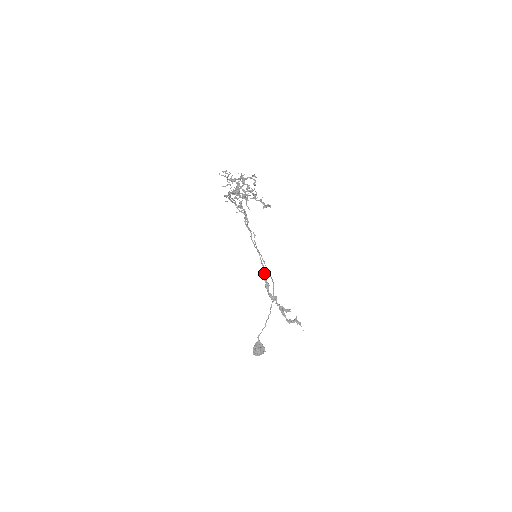
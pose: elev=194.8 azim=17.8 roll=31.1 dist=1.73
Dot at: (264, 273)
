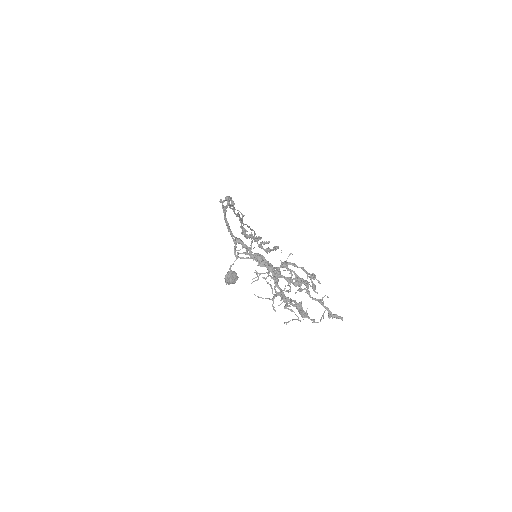
Dot at: (241, 223)
